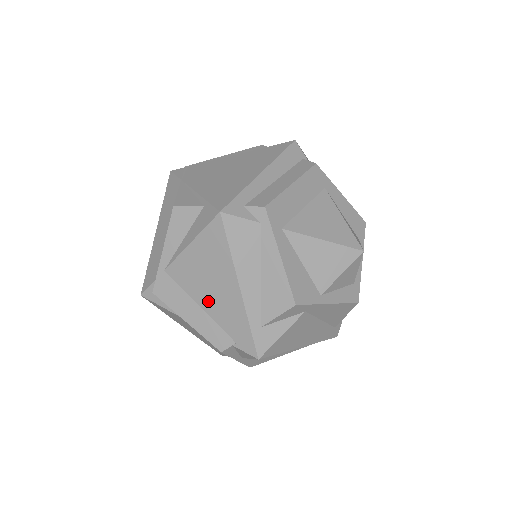
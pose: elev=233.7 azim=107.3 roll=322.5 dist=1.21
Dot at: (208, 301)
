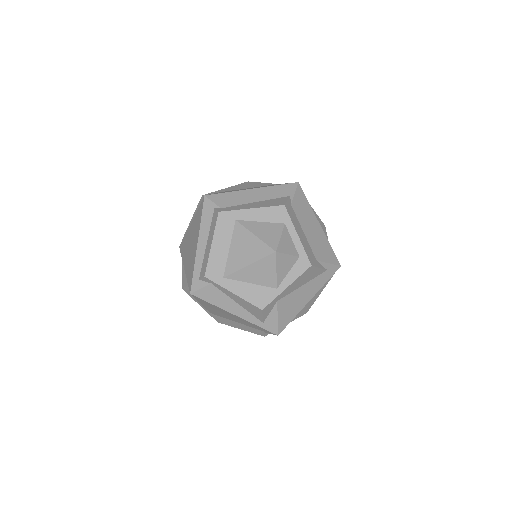
Dot at: (235, 320)
